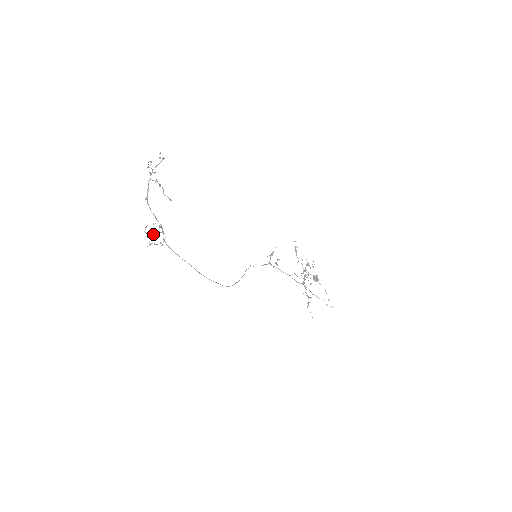
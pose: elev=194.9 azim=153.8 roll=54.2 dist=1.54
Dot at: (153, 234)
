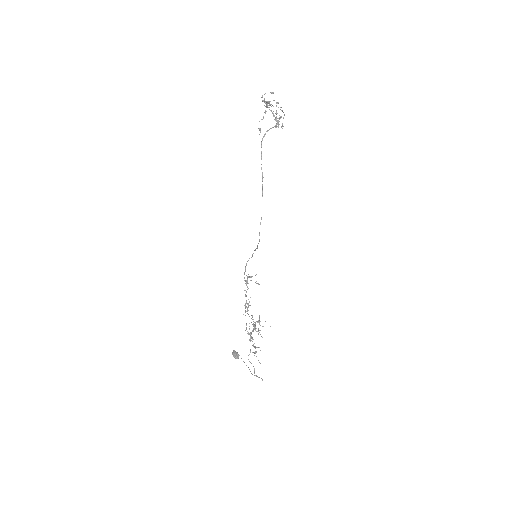
Dot at: occluded
